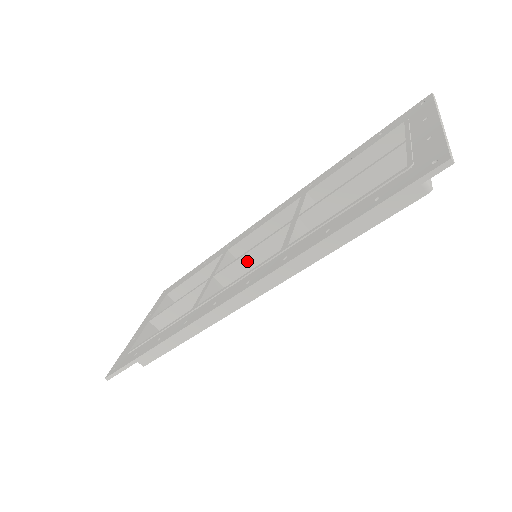
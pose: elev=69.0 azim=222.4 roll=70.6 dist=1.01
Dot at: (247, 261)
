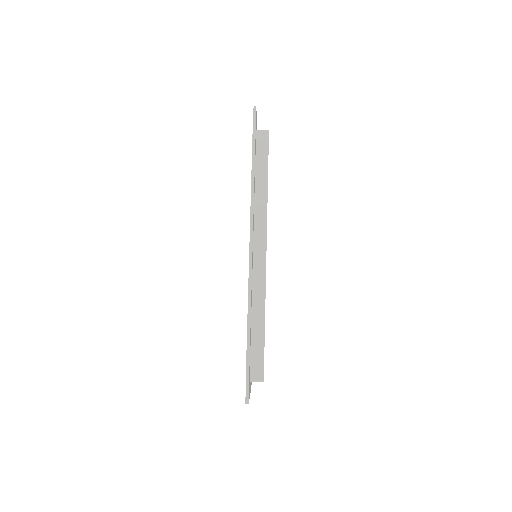
Dot at: occluded
